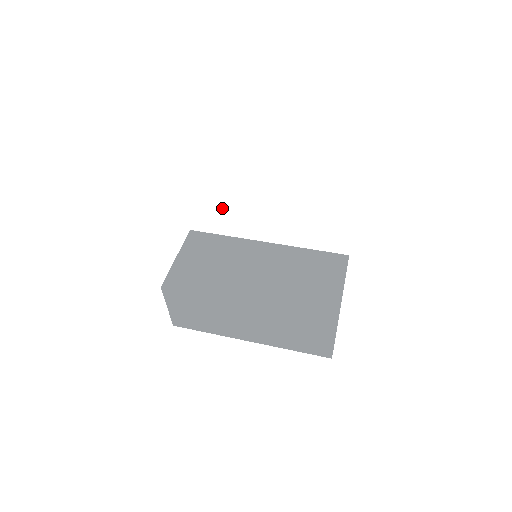
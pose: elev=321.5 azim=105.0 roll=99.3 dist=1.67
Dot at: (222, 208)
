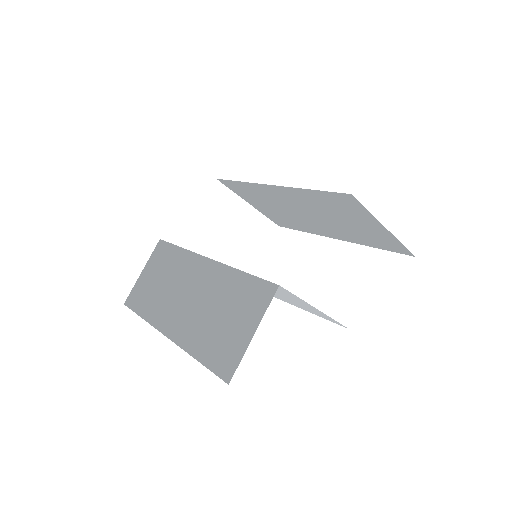
Dot at: (266, 194)
